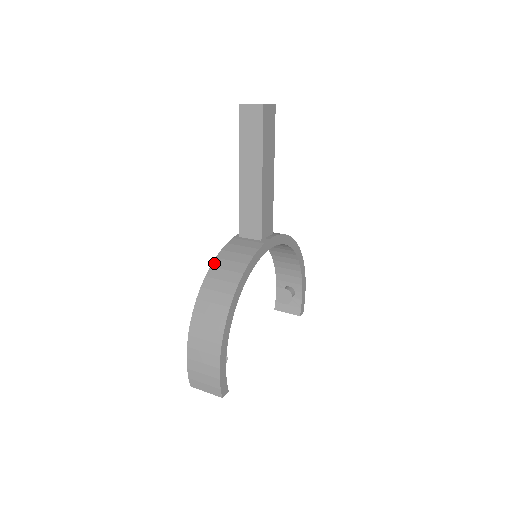
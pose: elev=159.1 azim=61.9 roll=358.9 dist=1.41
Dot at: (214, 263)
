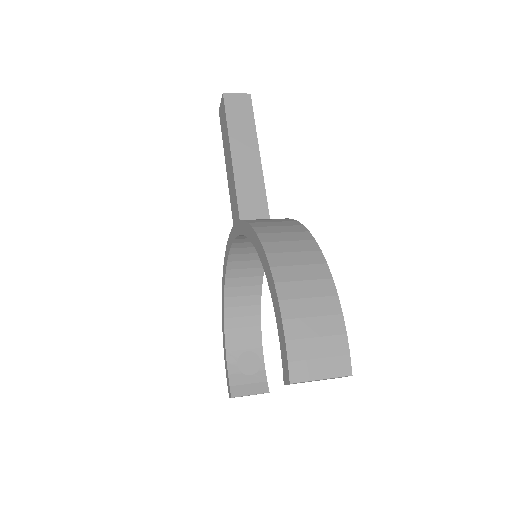
Dot at: (249, 221)
